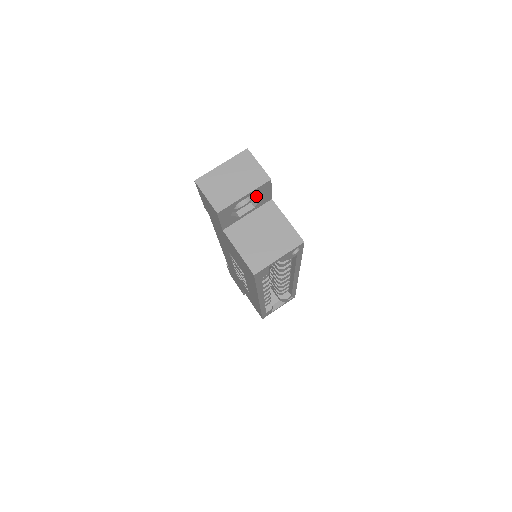
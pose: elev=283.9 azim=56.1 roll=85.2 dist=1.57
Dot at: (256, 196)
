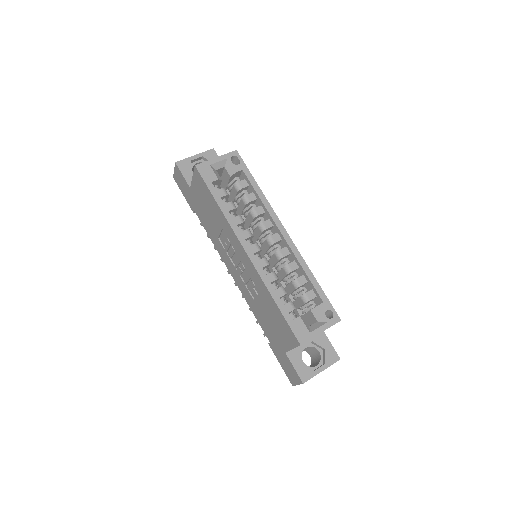
Dot at: occluded
